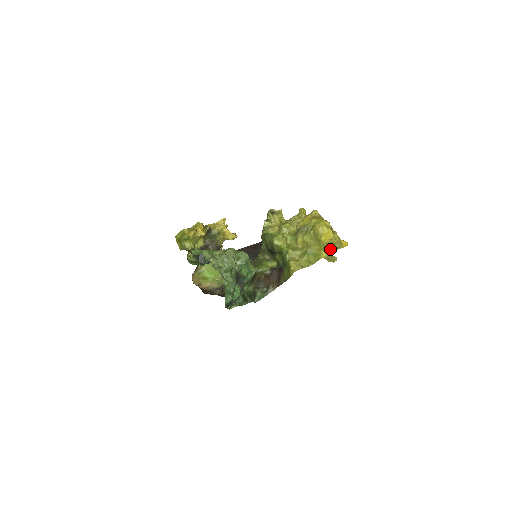
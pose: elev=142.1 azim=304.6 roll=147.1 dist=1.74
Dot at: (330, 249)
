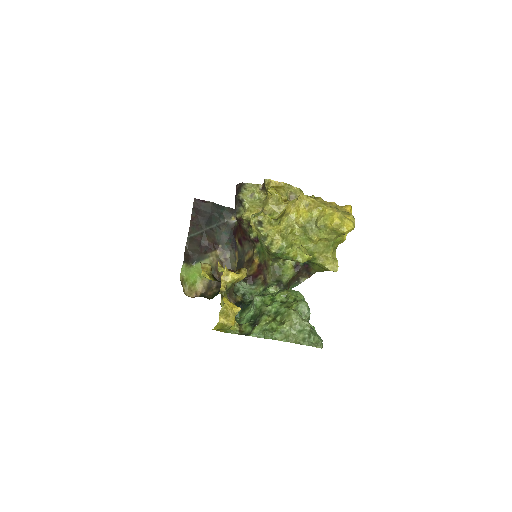
Dot at: occluded
